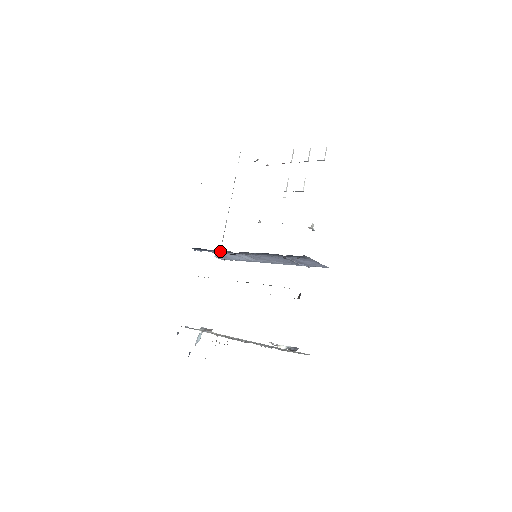
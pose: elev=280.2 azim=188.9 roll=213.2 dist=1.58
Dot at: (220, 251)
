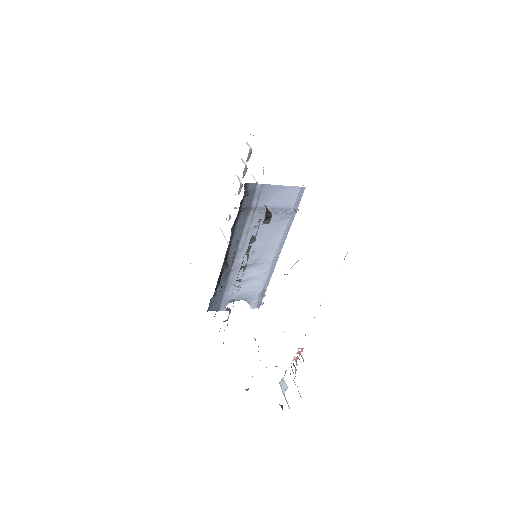
Dot at: (224, 283)
